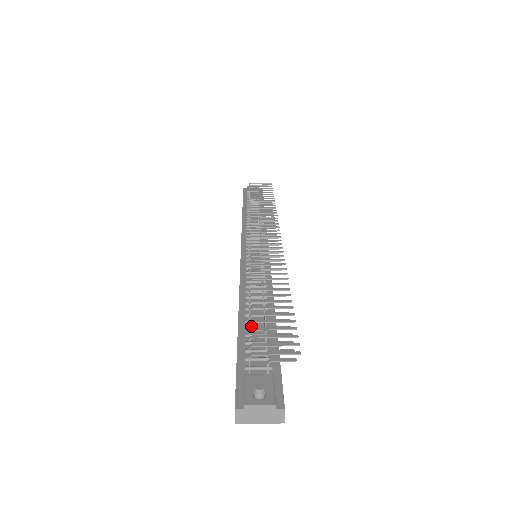
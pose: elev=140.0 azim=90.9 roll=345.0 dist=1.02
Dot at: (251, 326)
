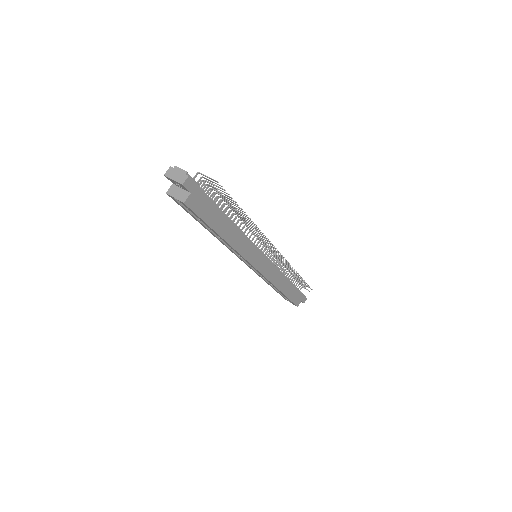
Dot at: occluded
